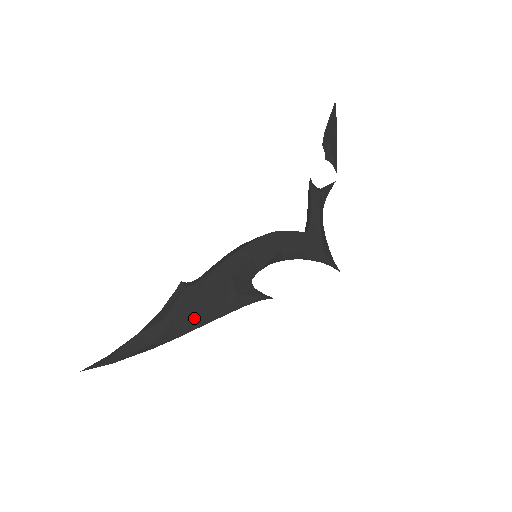
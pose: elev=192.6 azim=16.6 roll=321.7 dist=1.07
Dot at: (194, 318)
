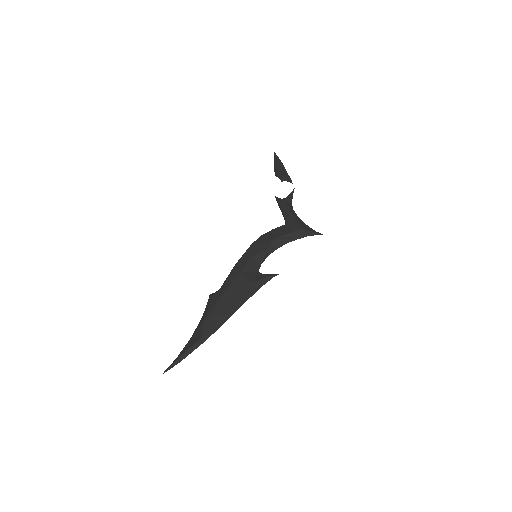
Dot at: (226, 310)
